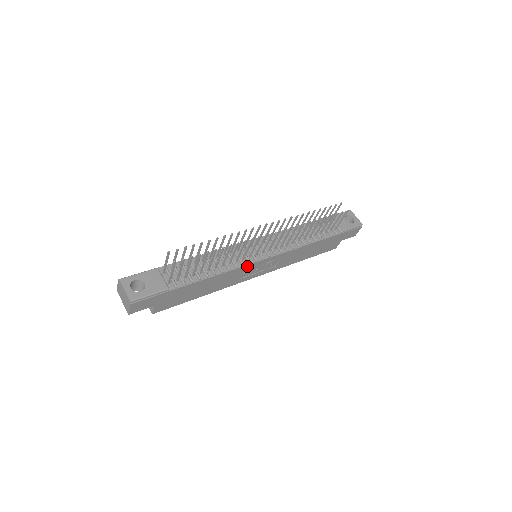
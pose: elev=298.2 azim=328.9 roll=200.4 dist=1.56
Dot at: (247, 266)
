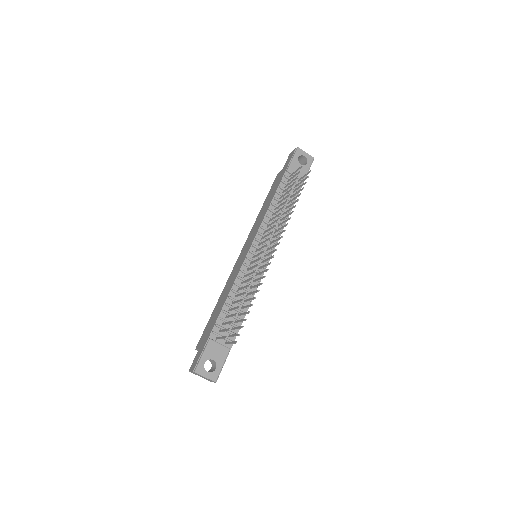
Dot at: occluded
